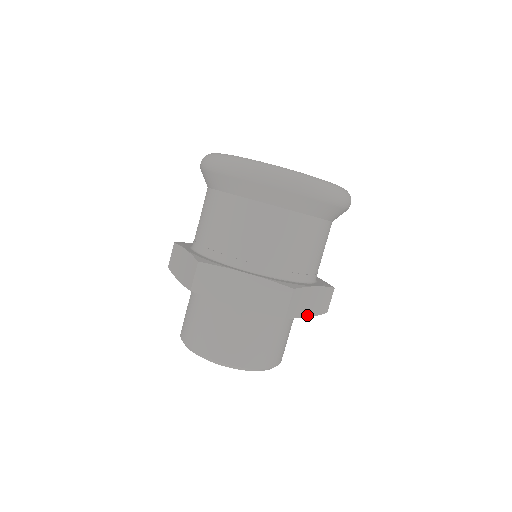
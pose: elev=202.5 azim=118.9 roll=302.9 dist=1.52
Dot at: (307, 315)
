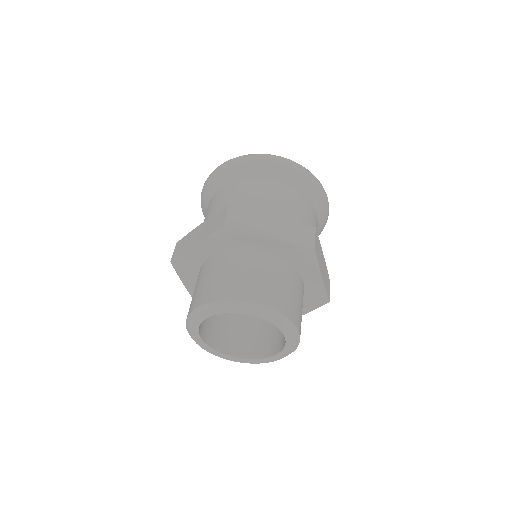
Dot at: (268, 236)
